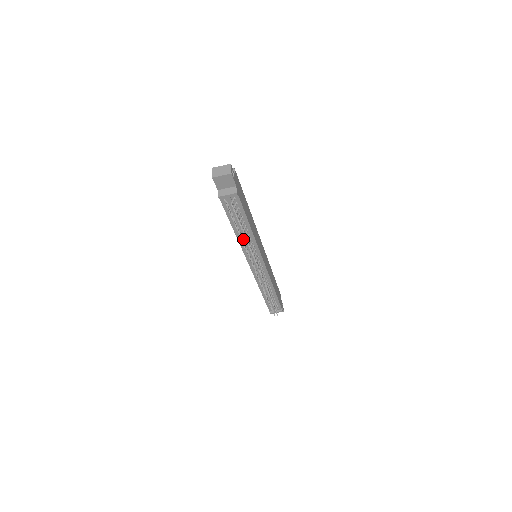
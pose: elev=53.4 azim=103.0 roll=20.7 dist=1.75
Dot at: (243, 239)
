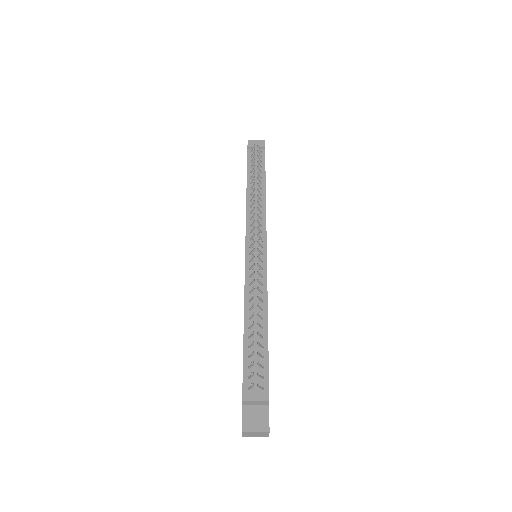
Dot at: (254, 191)
